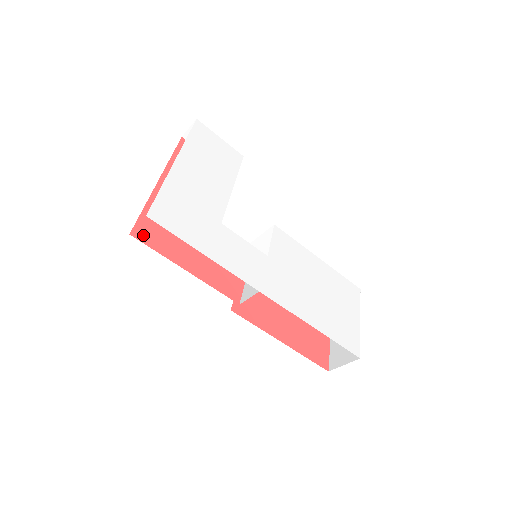
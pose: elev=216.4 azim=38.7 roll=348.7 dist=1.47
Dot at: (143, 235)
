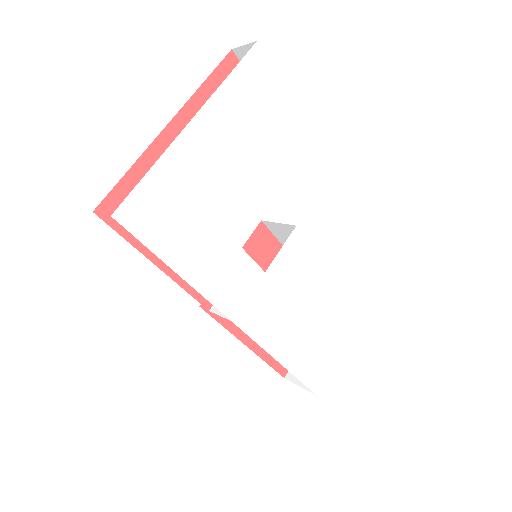
Dot at: occluded
